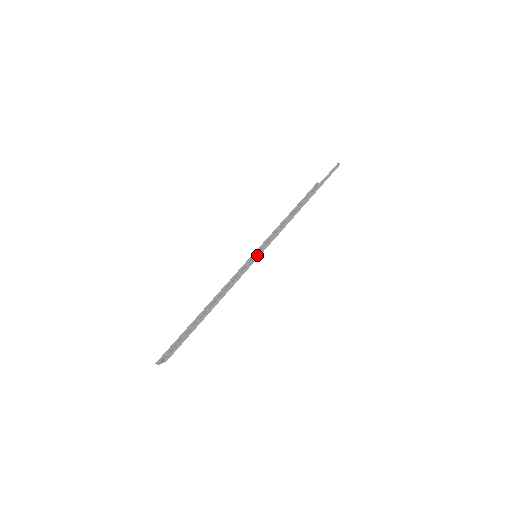
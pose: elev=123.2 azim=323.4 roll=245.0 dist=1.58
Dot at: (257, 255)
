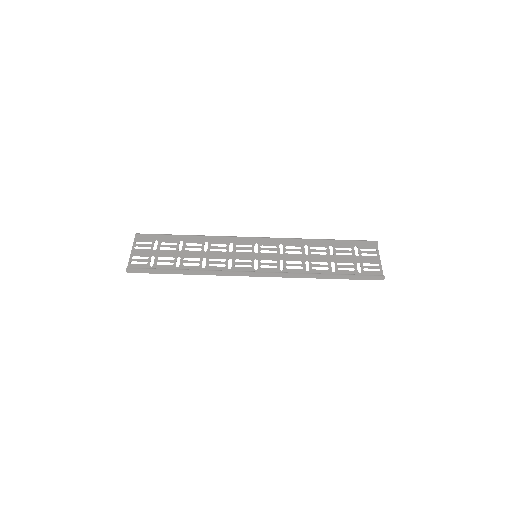
Dot at: (245, 274)
